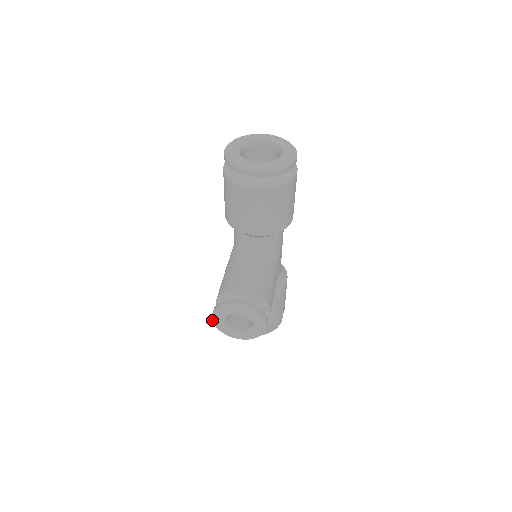
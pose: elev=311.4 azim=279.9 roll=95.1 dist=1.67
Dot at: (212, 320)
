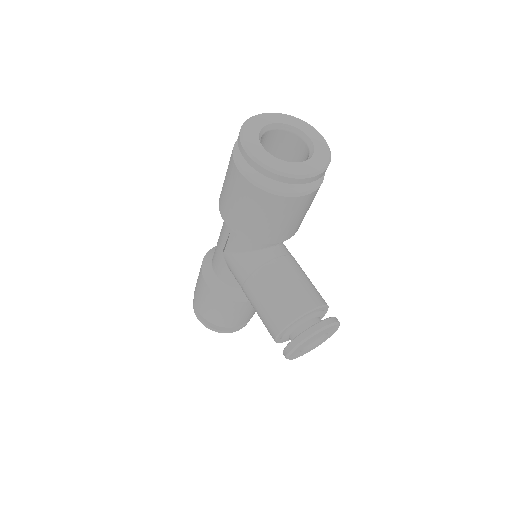
Dot at: (287, 356)
